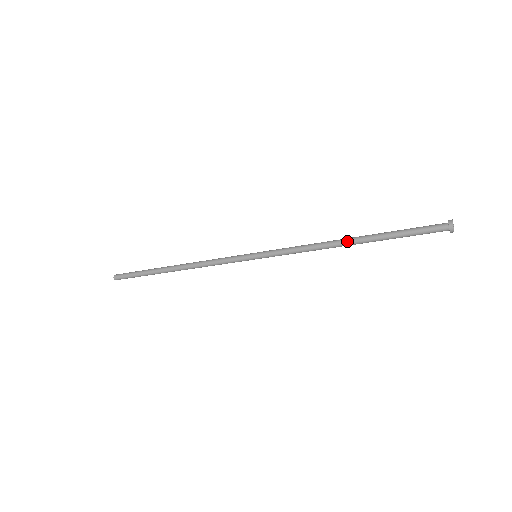
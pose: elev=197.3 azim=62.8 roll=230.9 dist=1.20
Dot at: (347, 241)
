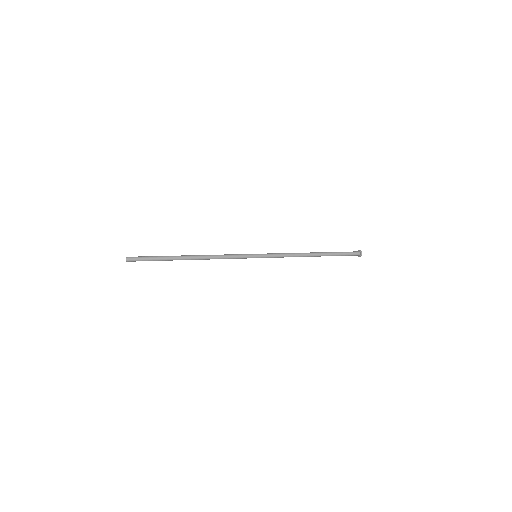
Dot at: (313, 254)
